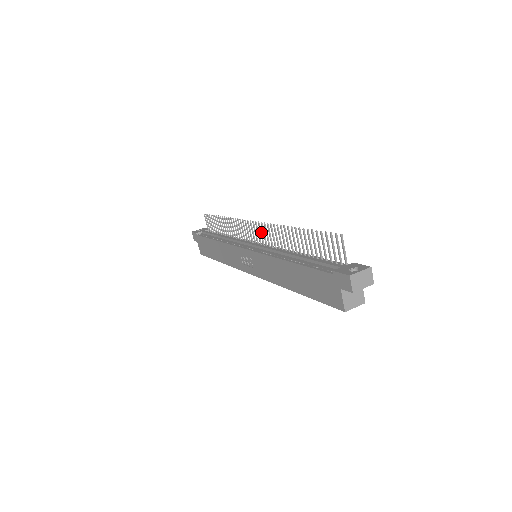
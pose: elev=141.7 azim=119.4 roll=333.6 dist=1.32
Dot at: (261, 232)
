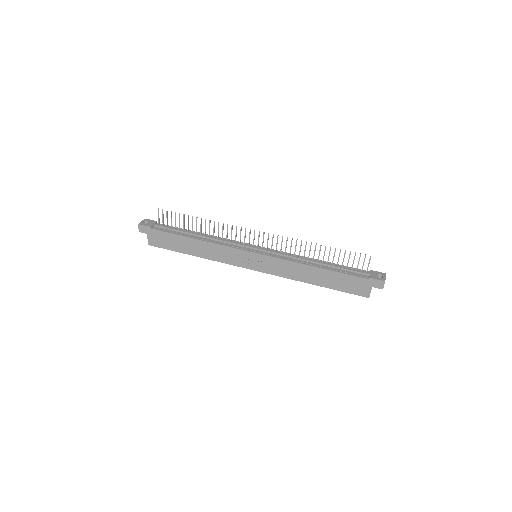
Dot at: occluded
